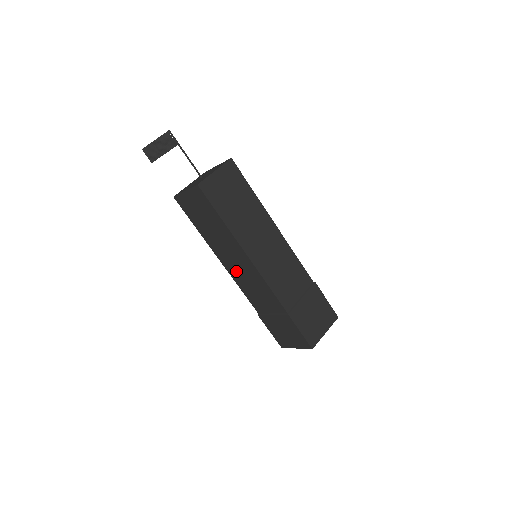
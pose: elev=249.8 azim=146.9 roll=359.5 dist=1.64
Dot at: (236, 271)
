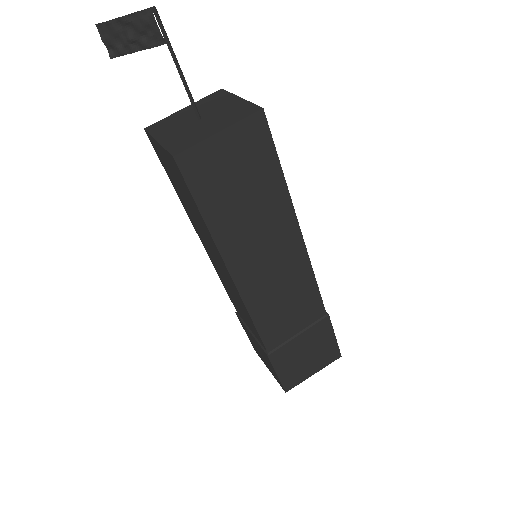
Dot at: (217, 268)
